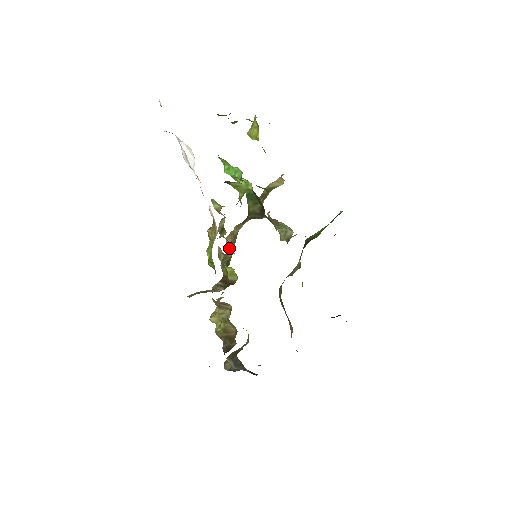
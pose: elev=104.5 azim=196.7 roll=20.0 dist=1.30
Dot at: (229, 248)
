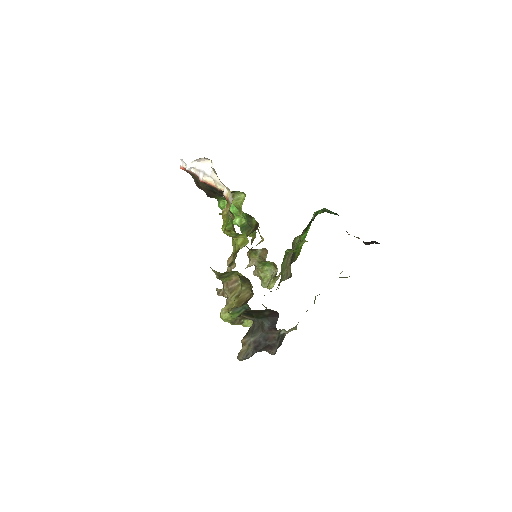
Dot at: occluded
